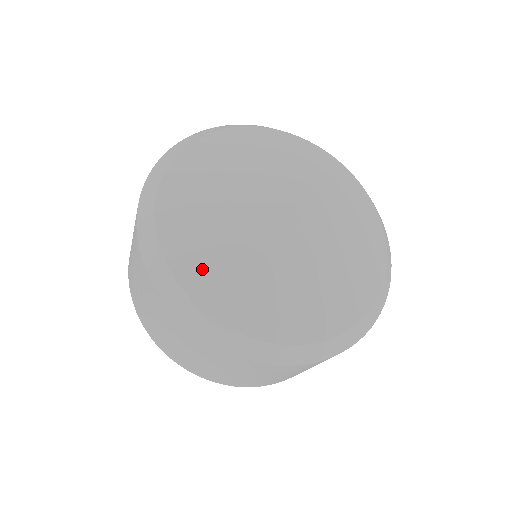
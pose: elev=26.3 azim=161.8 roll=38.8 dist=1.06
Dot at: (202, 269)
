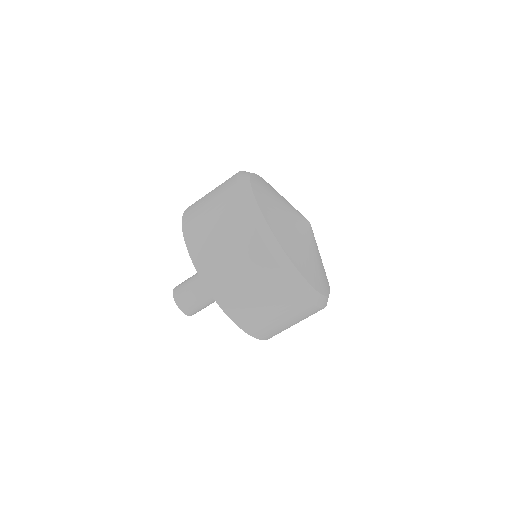
Dot at: (304, 265)
